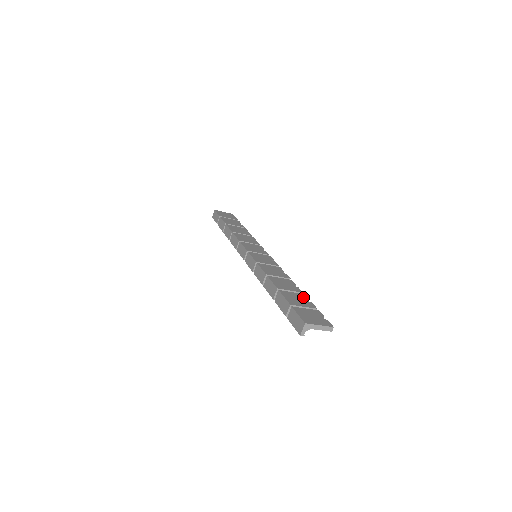
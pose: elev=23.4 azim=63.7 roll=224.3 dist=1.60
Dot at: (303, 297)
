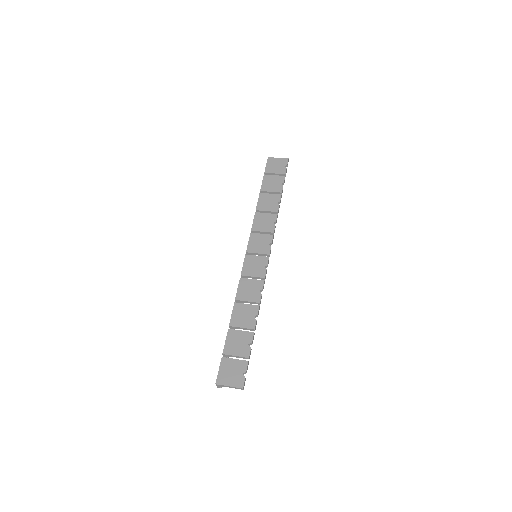
Dot at: (248, 338)
